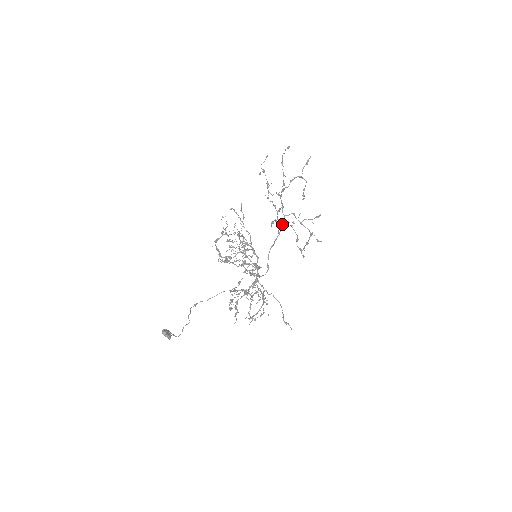
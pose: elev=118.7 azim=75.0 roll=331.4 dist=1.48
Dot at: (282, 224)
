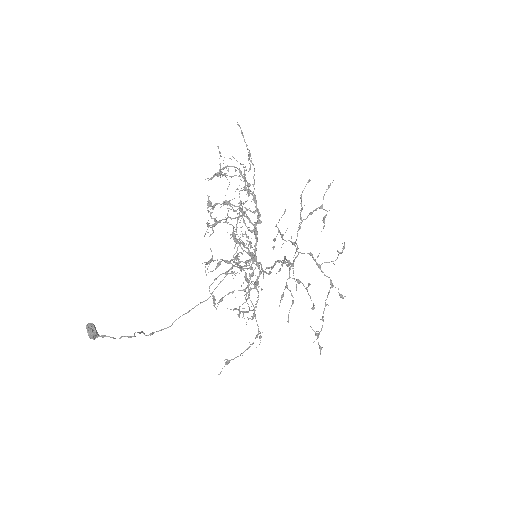
Dot at: occluded
